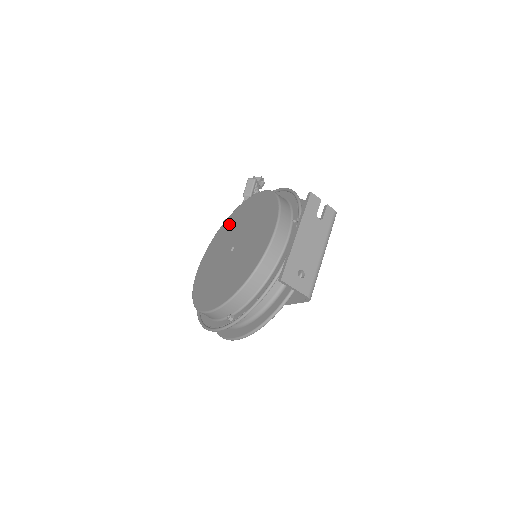
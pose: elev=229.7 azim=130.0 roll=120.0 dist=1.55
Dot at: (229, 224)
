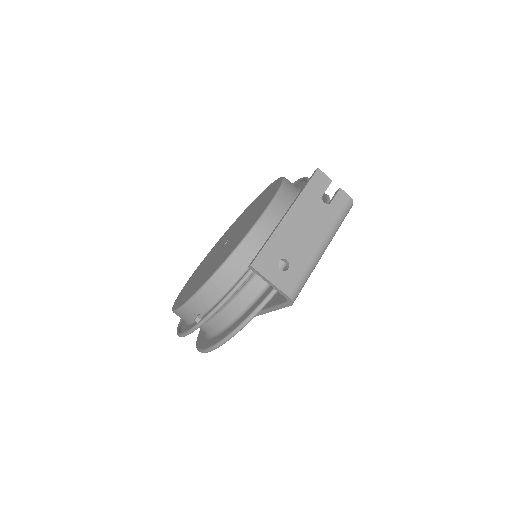
Dot at: (237, 220)
